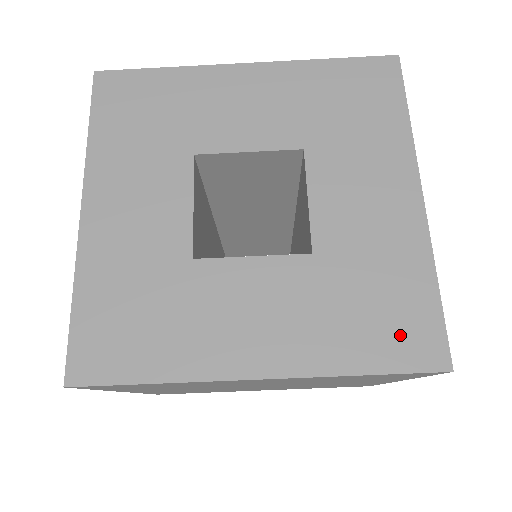
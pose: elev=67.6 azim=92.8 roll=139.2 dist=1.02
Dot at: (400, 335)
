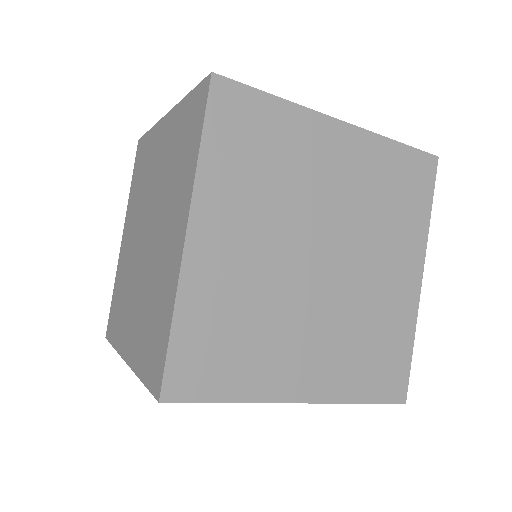
Dot at: occluded
